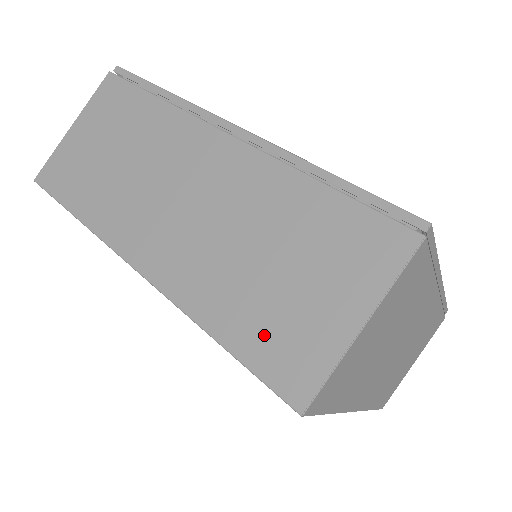
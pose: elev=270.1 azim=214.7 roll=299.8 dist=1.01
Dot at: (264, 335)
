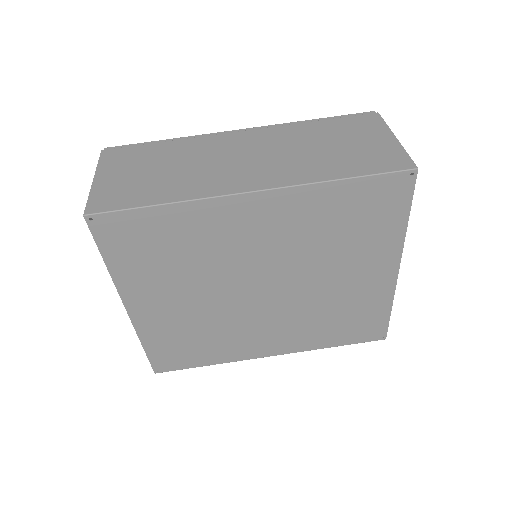
Dot at: (364, 162)
